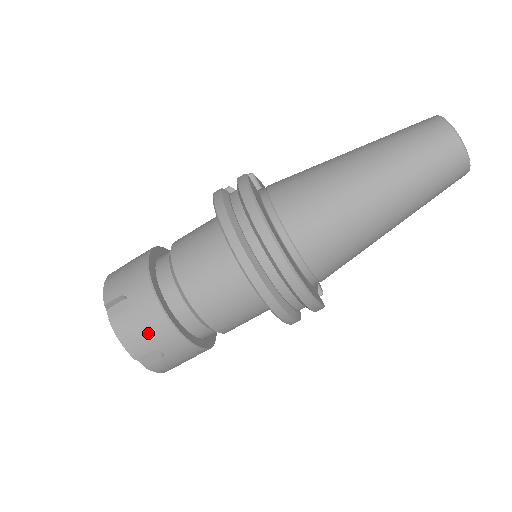
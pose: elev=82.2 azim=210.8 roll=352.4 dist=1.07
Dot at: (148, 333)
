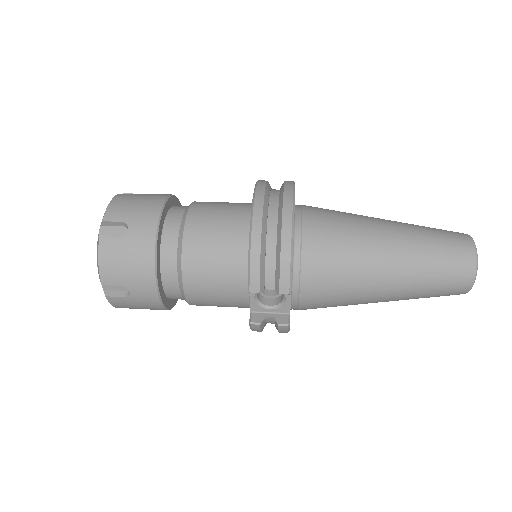
Dot at: (137, 208)
